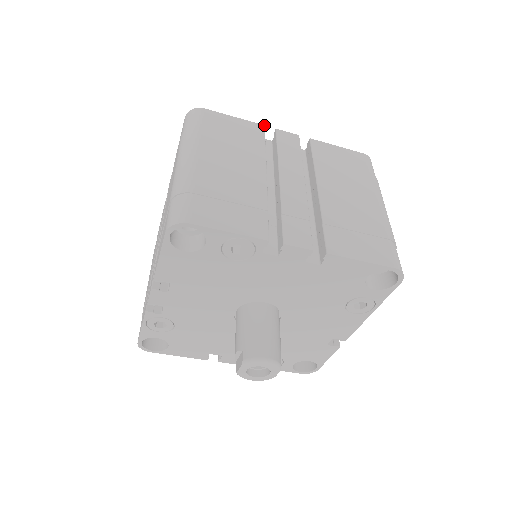
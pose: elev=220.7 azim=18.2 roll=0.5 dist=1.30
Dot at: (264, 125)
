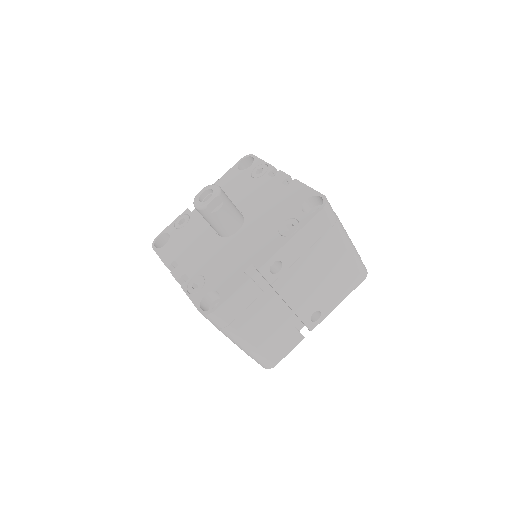
Dot at: occluded
